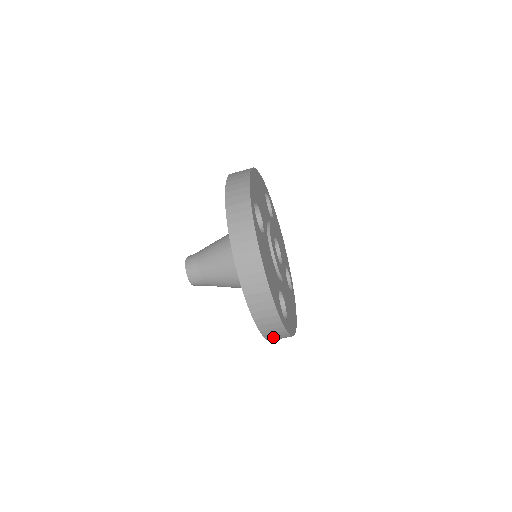
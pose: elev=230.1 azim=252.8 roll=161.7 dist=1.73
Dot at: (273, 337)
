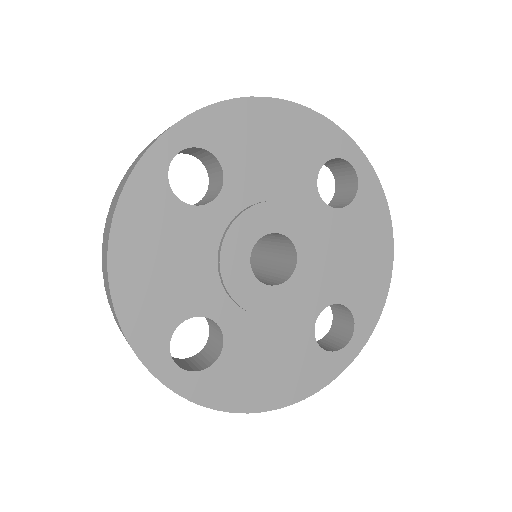
Dot at: occluded
